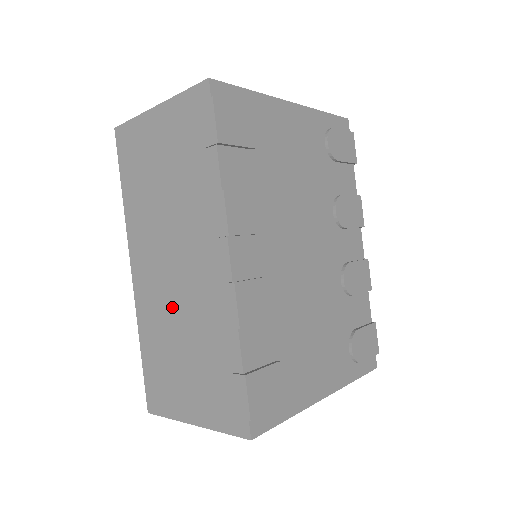
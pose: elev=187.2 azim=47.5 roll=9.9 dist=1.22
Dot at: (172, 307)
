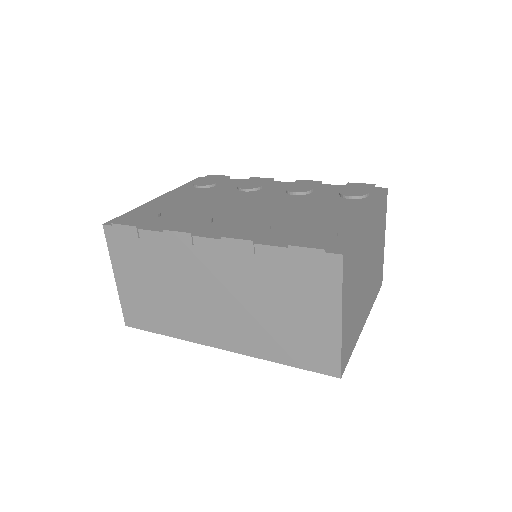
Dot at: (245, 311)
